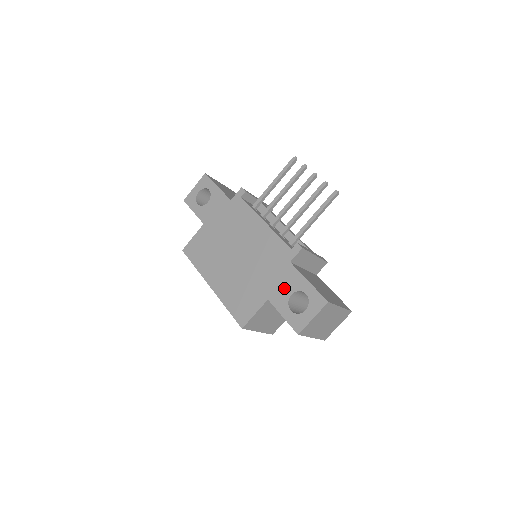
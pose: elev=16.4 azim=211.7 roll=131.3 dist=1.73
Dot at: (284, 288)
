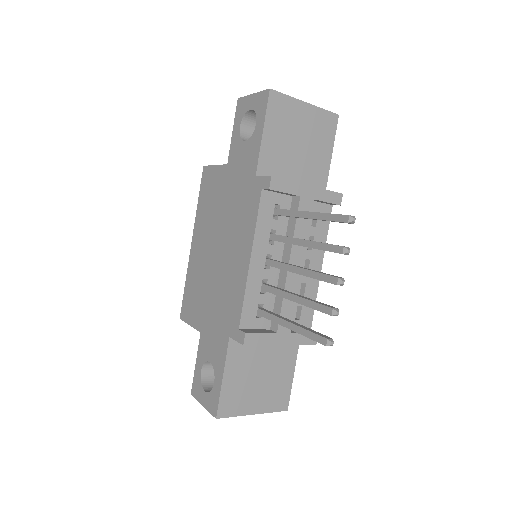
Dot at: (211, 347)
